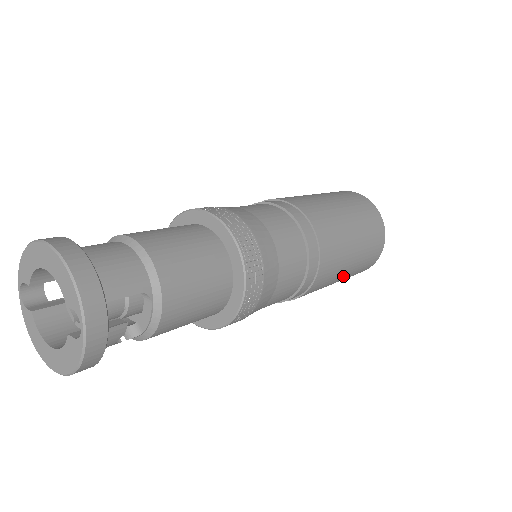
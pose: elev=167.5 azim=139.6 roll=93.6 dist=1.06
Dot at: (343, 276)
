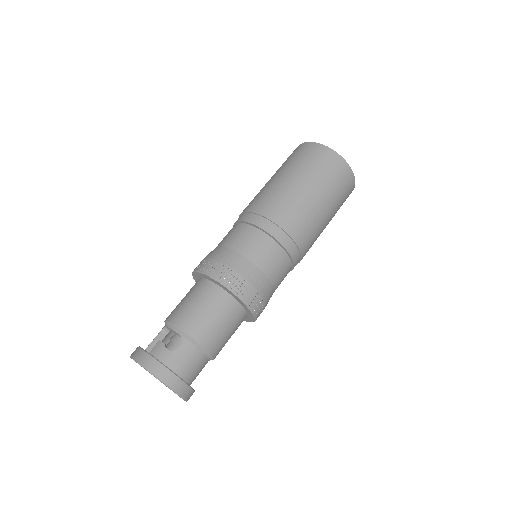
Dot at: occluded
